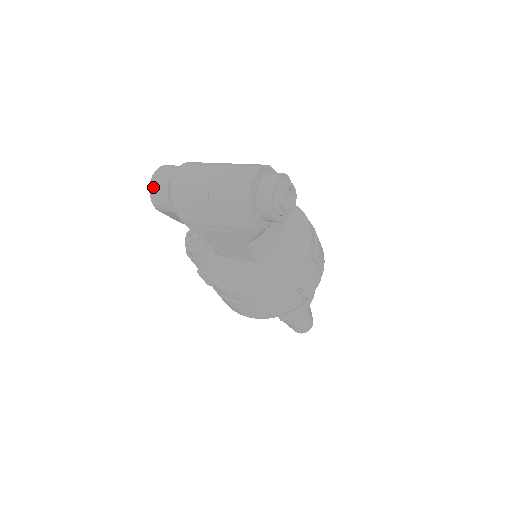
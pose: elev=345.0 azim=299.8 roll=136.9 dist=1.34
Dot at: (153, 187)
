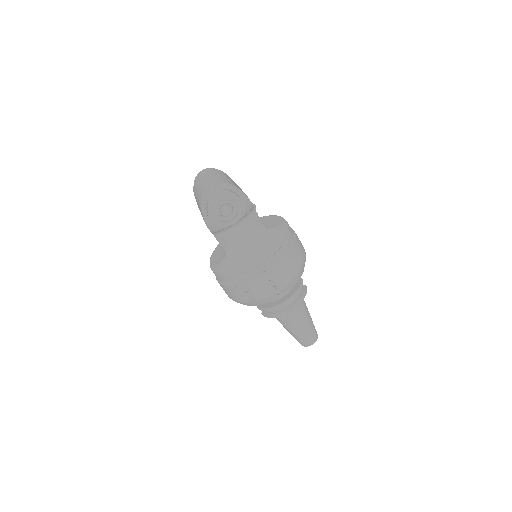
Dot at: (195, 179)
